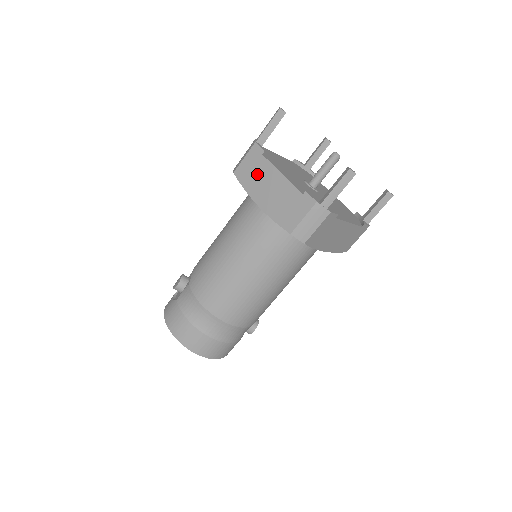
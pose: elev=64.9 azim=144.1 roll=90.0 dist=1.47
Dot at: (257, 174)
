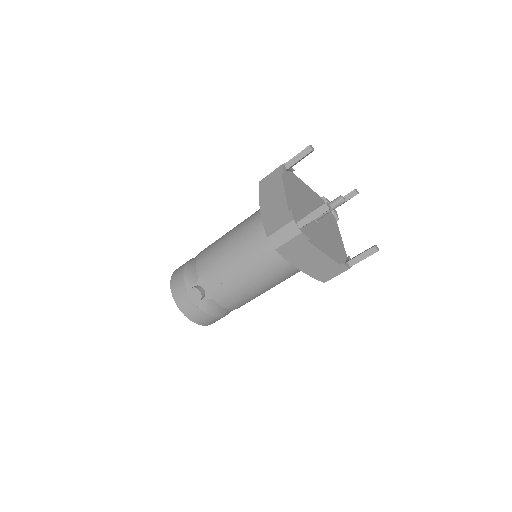
Dot at: (301, 252)
